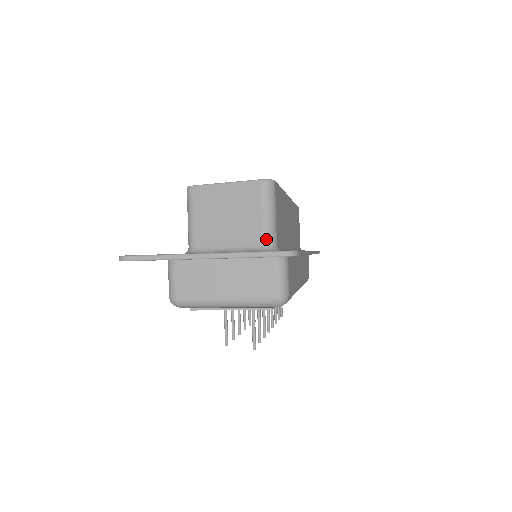
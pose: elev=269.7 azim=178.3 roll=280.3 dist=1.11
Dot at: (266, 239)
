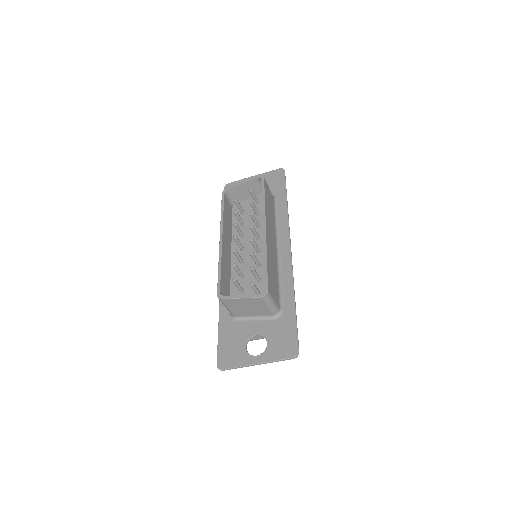
Dot at: (274, 313)
